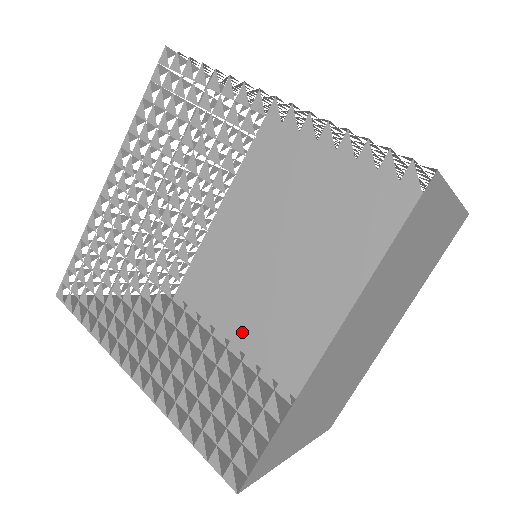
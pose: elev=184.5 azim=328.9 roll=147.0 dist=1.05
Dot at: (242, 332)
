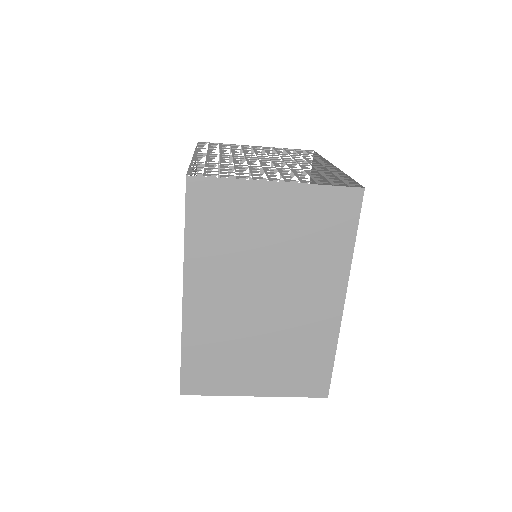
Dot at: occluded
